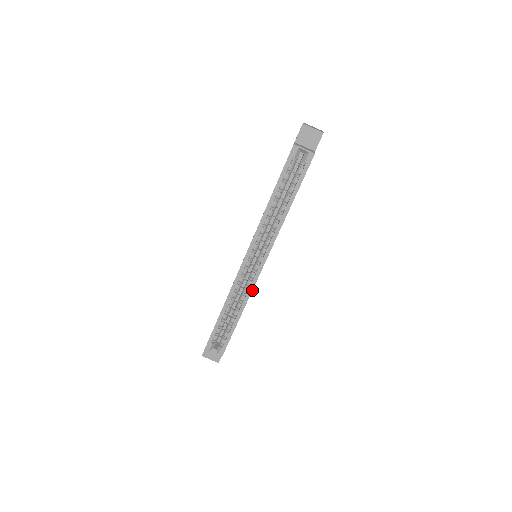
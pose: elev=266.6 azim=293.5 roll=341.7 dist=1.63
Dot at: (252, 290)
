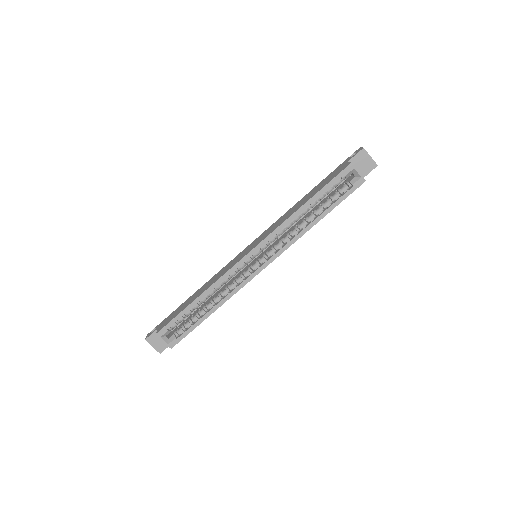
Dot at: occluded
